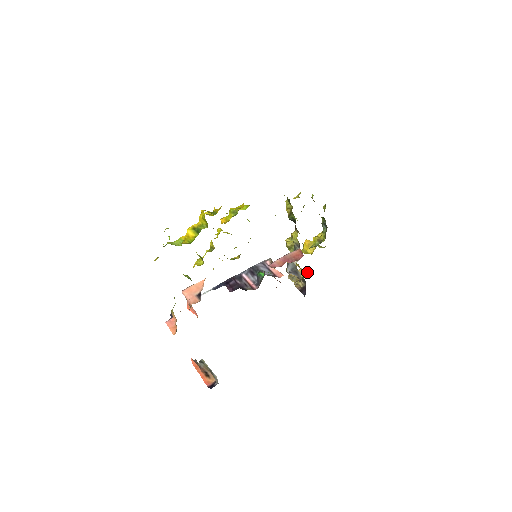
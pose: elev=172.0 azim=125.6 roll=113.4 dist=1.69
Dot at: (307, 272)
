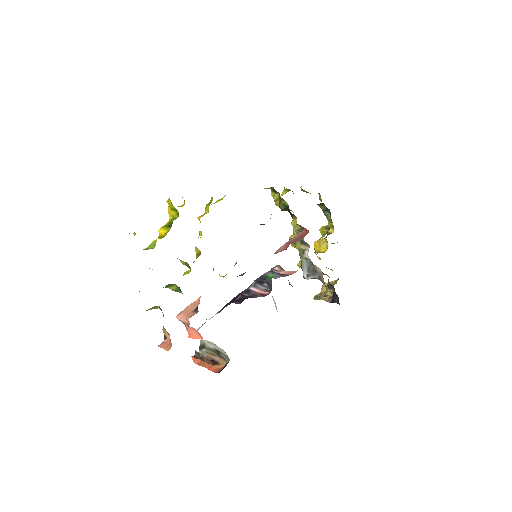
Dot at: (332, 282)
